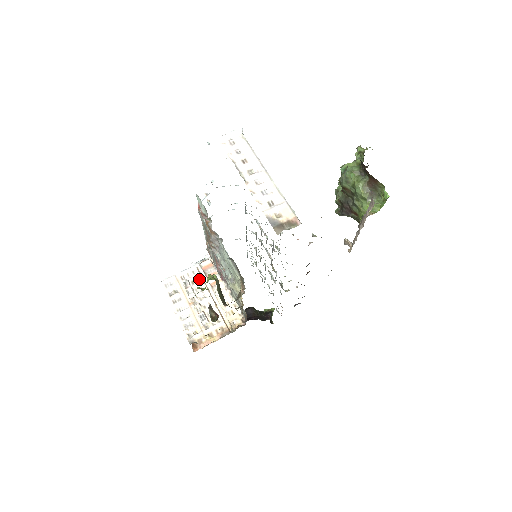
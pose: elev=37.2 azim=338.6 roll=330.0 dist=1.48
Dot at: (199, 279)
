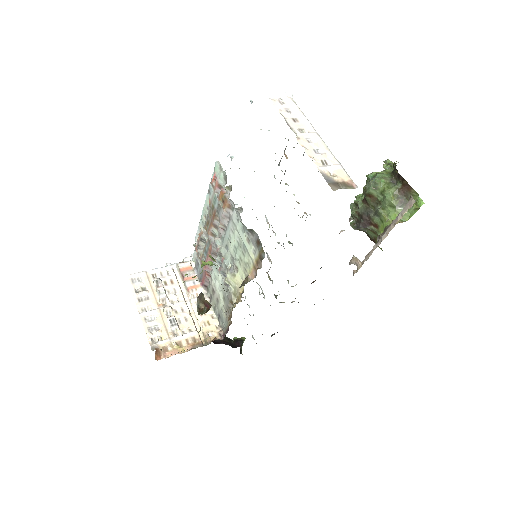
Dot at: (174, 281)
